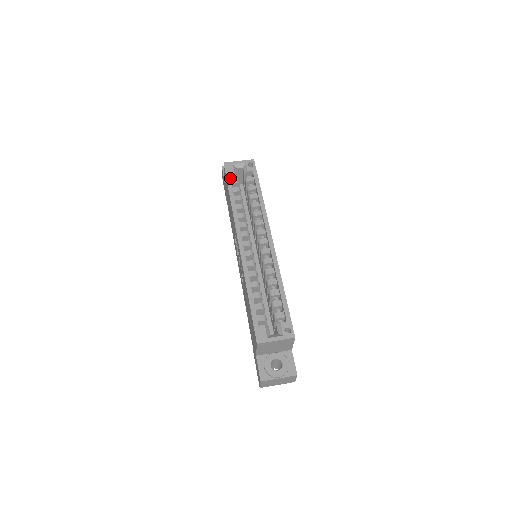
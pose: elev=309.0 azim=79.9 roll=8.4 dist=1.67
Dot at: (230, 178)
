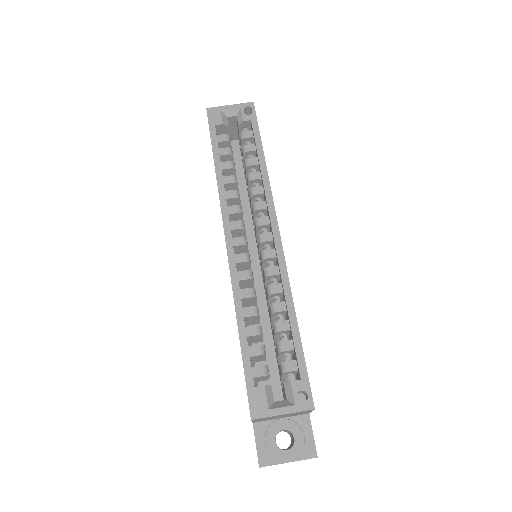
Dot at: (215, 133)
